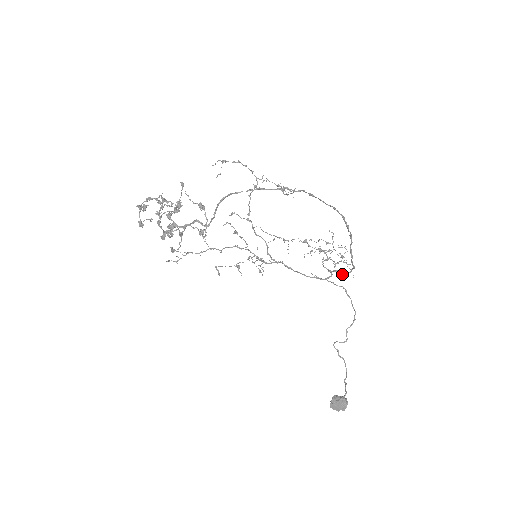
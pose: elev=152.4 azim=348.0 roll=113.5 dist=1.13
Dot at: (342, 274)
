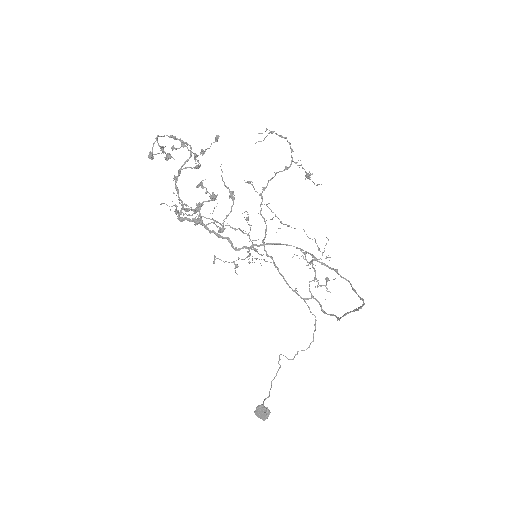
Dot at: (322, 310)
